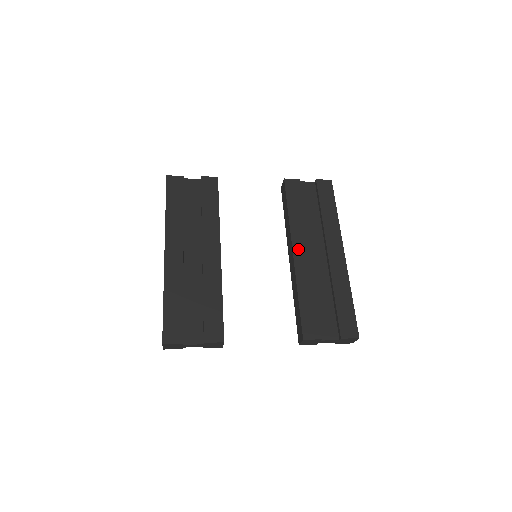
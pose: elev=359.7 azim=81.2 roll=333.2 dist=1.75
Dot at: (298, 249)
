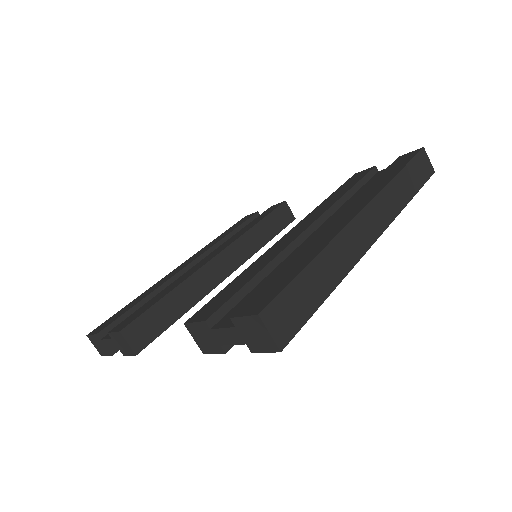
Dot at: (297, 228)
